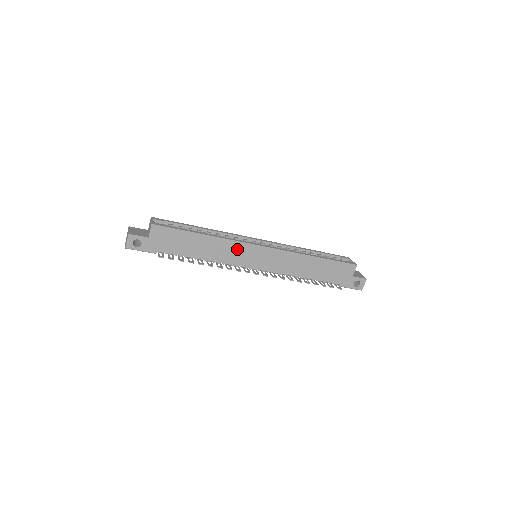
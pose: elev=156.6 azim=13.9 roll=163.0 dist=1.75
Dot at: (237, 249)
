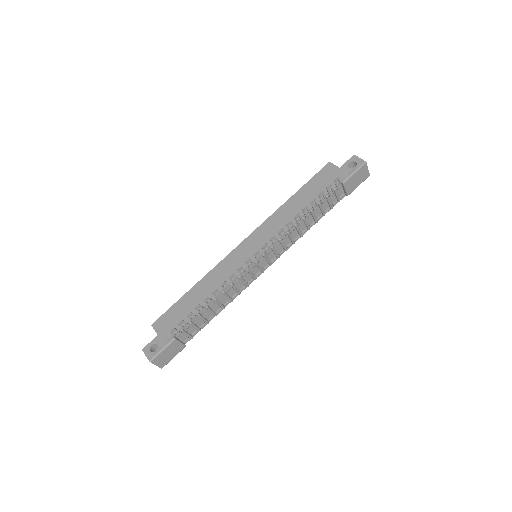
Dot at: (227, 265)
